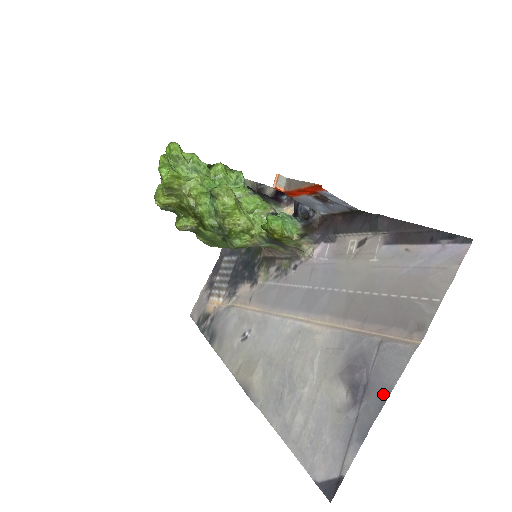
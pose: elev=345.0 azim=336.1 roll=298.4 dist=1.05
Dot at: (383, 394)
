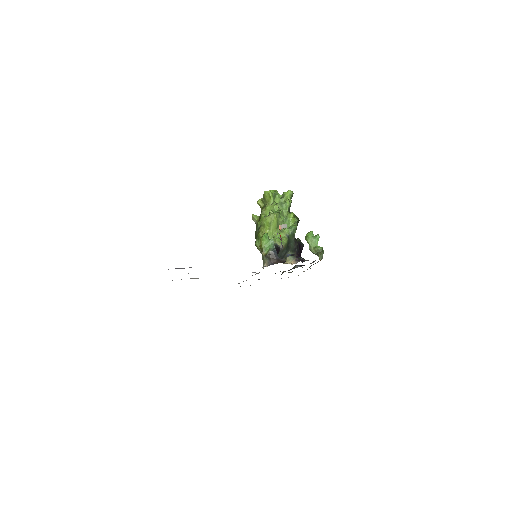
Dot at: occluded
